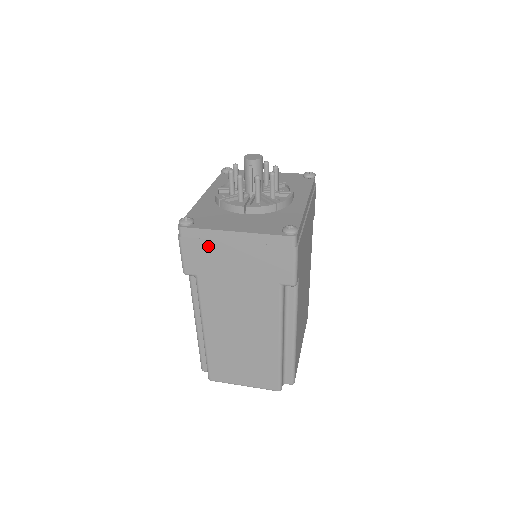
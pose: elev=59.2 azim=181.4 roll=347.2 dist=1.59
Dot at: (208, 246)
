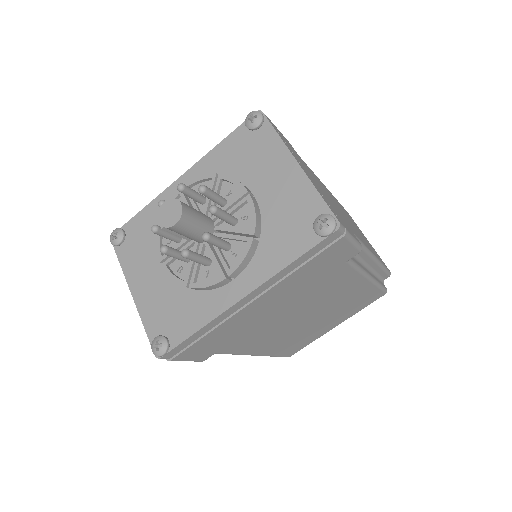
Dot at: occluded
